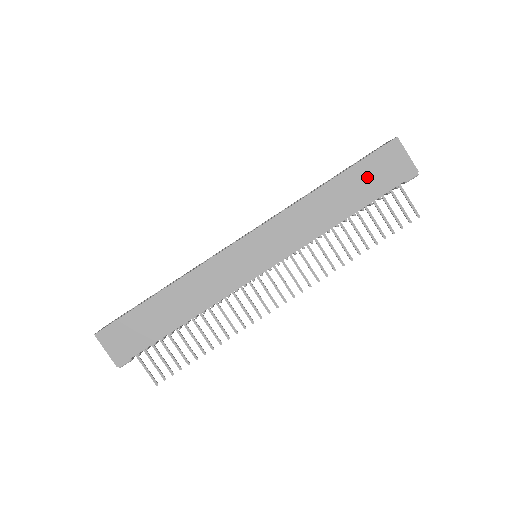
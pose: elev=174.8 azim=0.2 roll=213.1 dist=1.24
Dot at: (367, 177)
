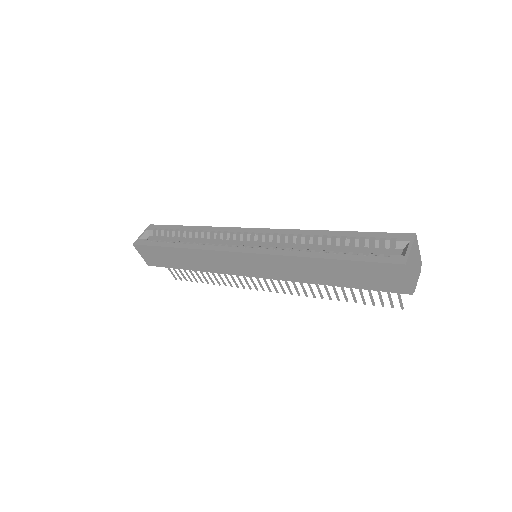
Dot at: (360, 273)
